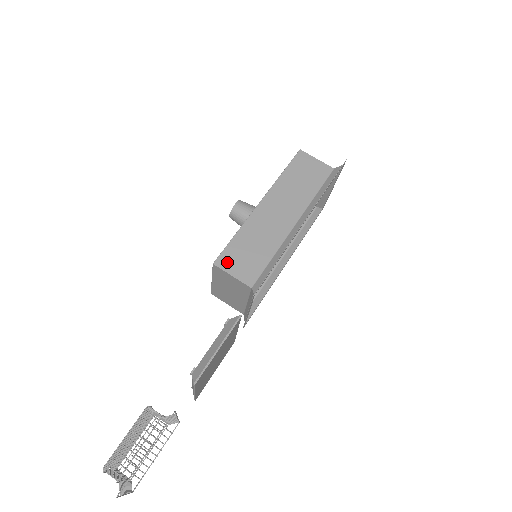
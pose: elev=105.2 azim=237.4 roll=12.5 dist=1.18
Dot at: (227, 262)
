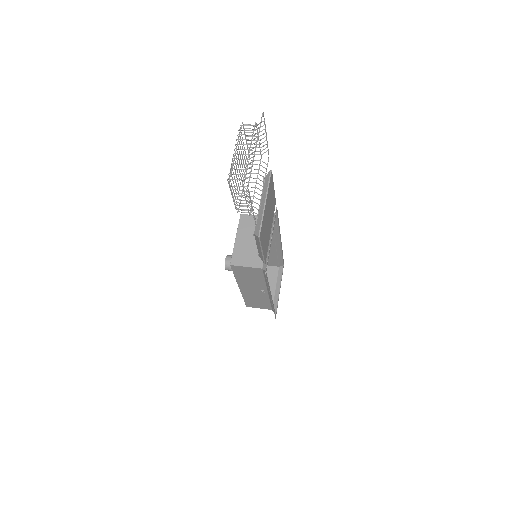
Dot at: occluded
